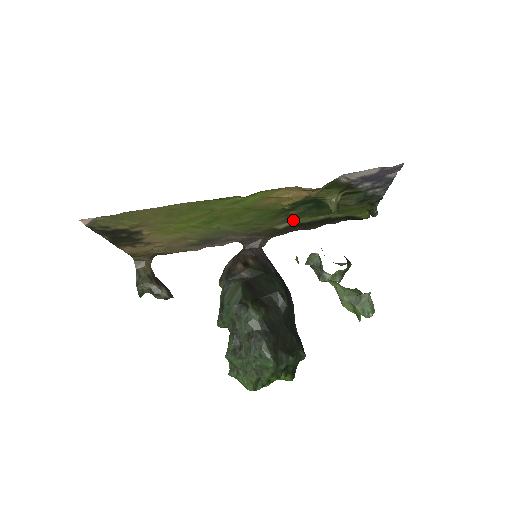
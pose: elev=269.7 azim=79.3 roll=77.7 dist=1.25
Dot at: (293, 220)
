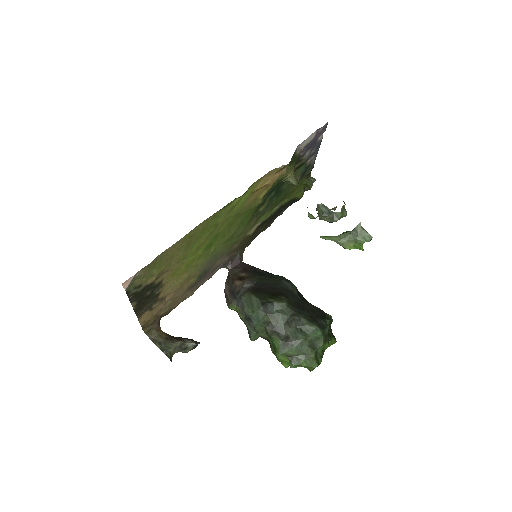
Dot at: (259, 220)
